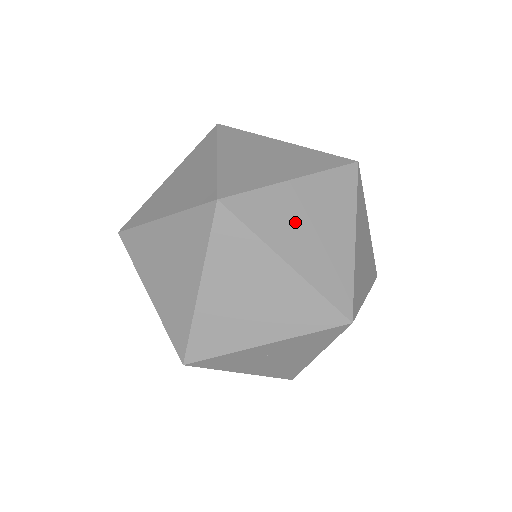
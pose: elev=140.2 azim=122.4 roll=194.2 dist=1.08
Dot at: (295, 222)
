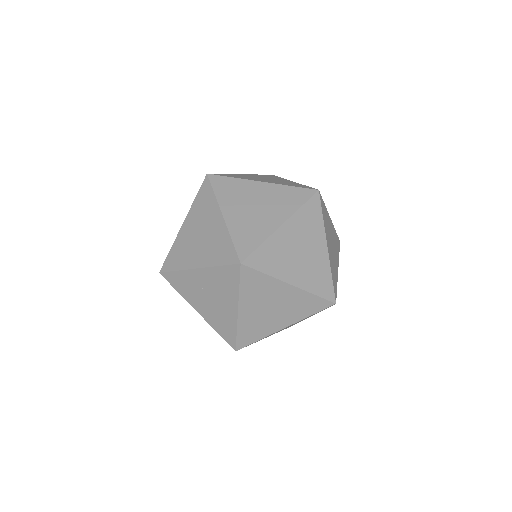
Dot at: (245, 200)
